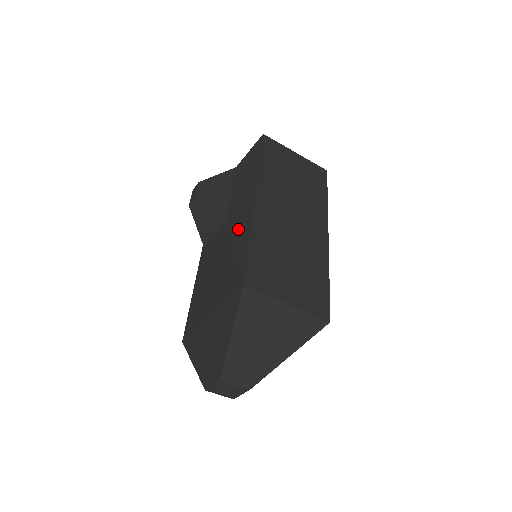
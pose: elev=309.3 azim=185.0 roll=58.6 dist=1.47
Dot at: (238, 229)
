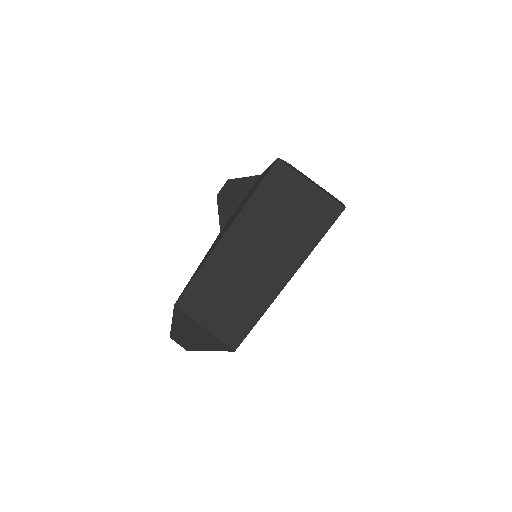
Dot at: (209, 252)
